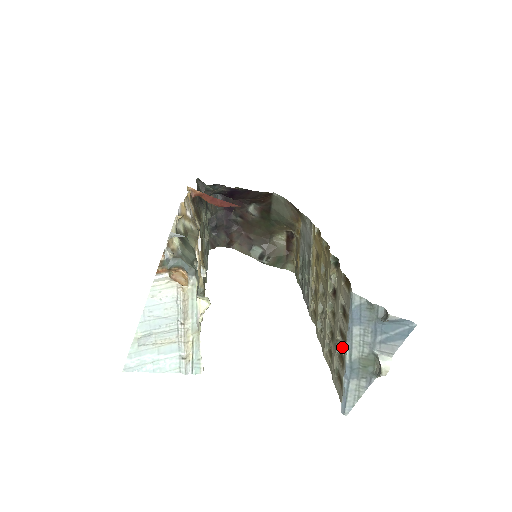
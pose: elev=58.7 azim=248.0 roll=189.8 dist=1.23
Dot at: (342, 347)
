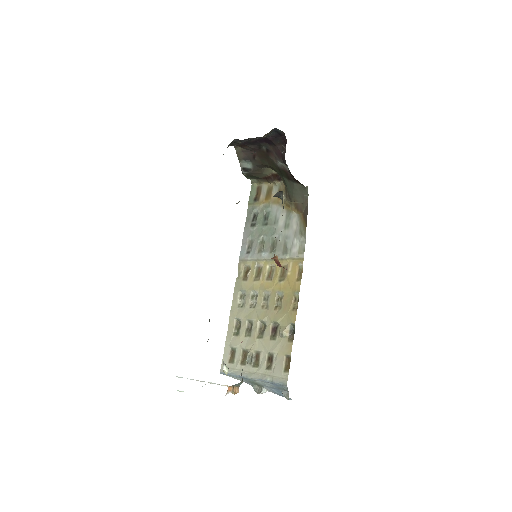
Dot at: (252, 364)
